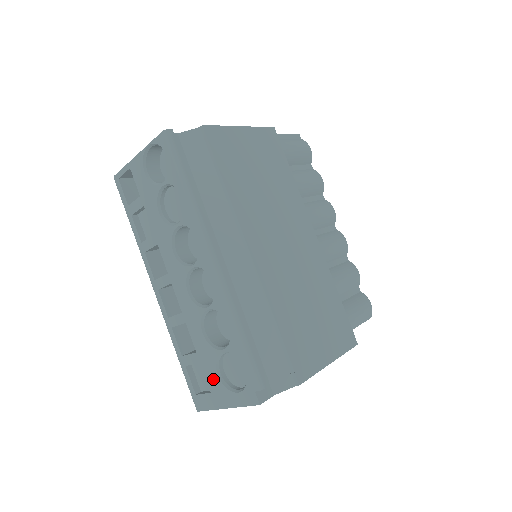
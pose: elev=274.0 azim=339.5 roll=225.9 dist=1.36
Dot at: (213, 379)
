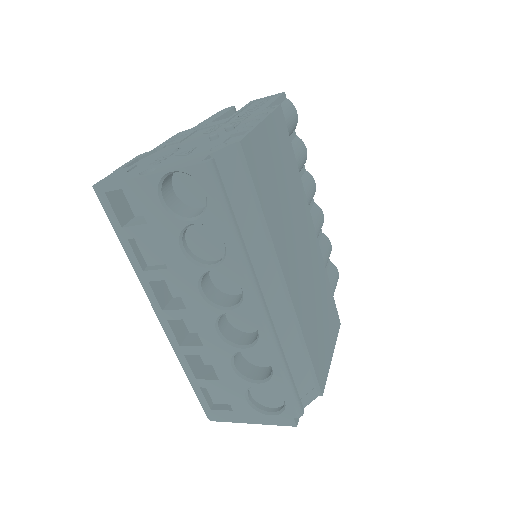
Dot at: (239, 402)
